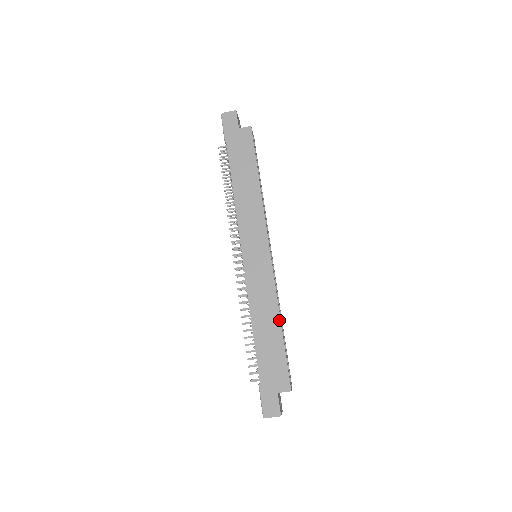
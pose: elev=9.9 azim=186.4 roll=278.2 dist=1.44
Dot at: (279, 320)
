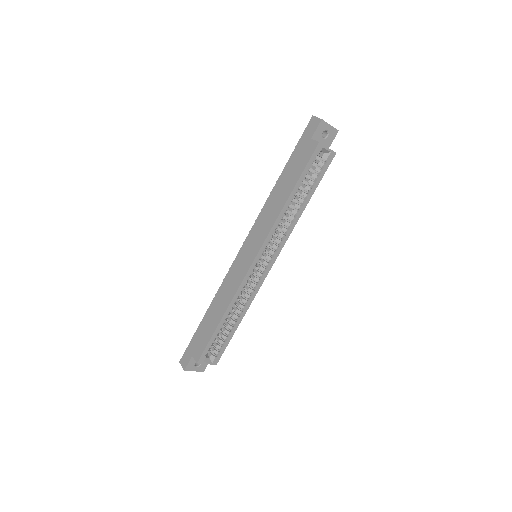
Dot at: (223, 313)
